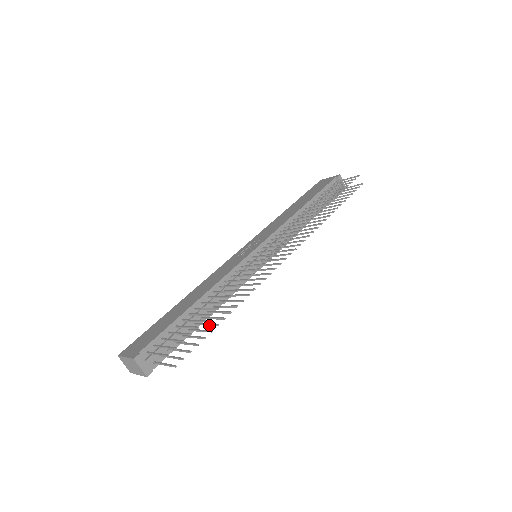
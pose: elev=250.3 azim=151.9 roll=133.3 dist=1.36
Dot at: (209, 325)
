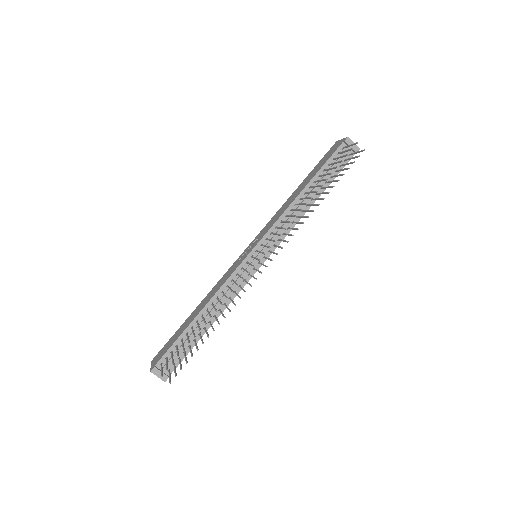
Dot at: (201, 340)
